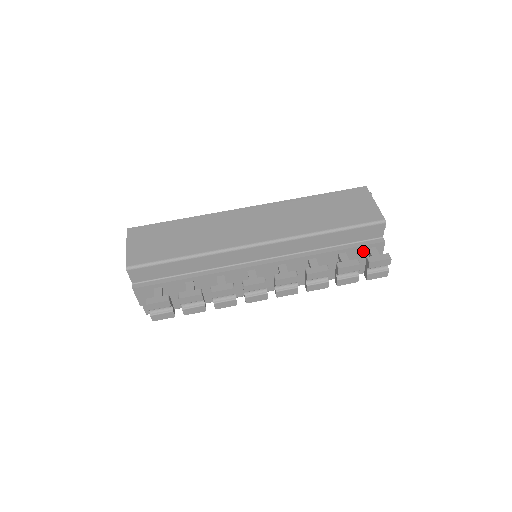
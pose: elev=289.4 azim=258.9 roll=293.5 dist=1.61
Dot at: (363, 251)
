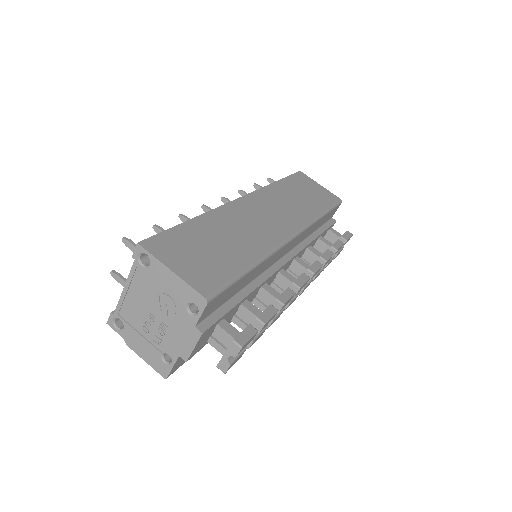
Dot at: (325, 233)
